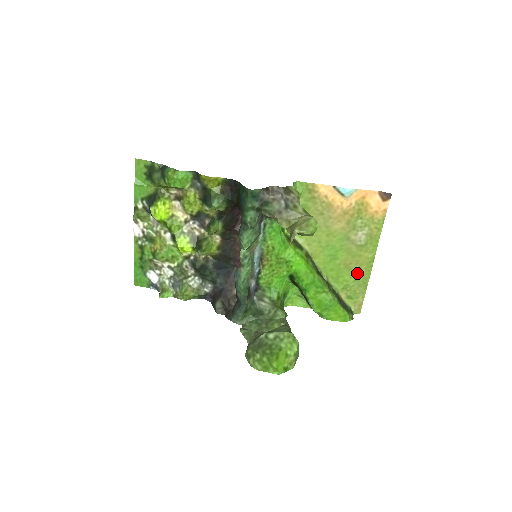
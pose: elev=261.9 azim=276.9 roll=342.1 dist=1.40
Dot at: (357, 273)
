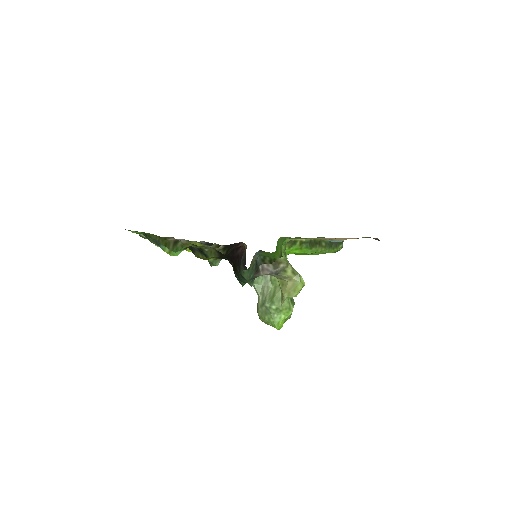
Dot at: occluded
